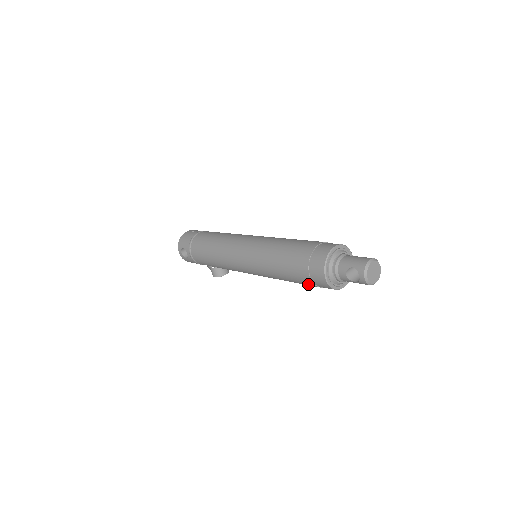
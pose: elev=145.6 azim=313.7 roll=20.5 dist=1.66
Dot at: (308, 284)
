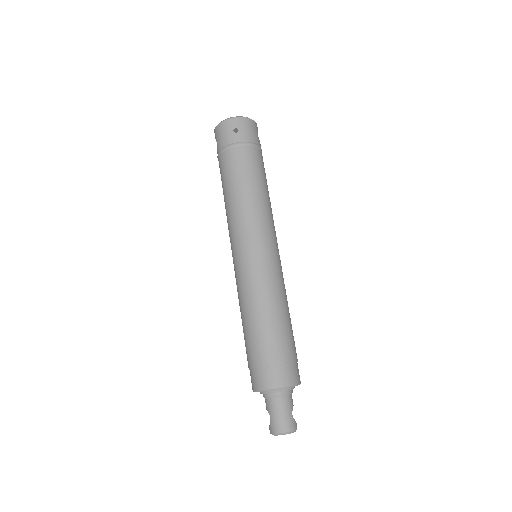
Dot at: occluded
